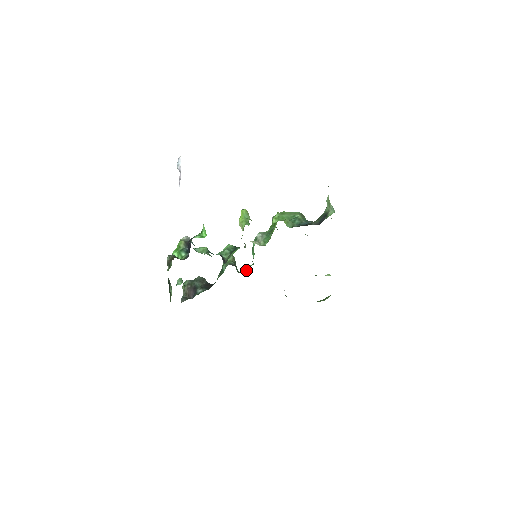
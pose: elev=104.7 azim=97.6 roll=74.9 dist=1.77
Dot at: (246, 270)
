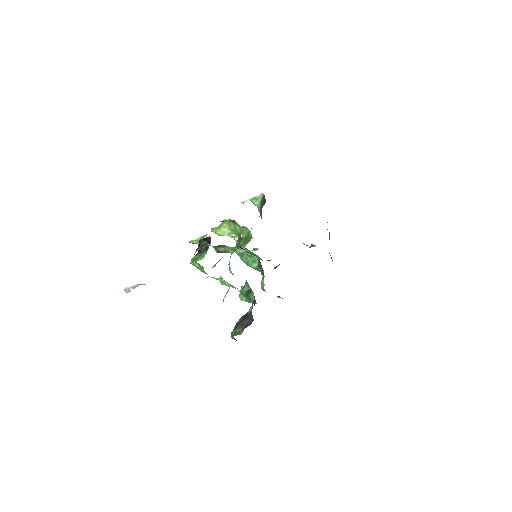
Dot at: (263, 278)
